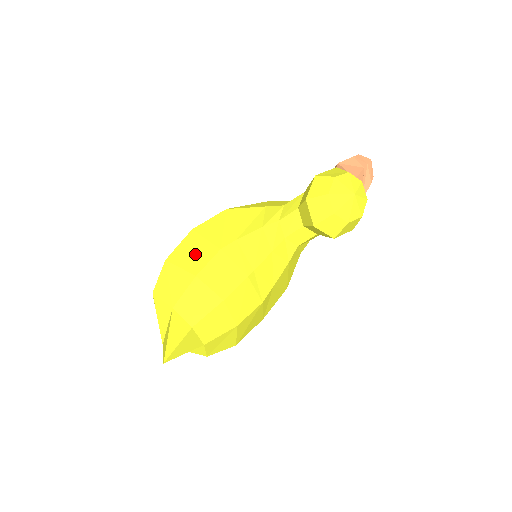
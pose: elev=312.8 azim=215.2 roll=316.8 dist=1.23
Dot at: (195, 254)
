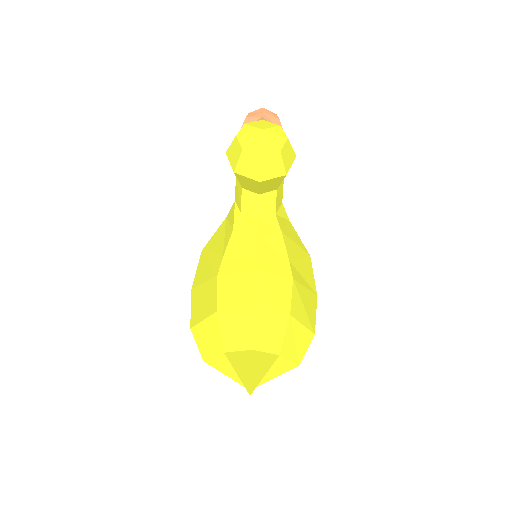
Dot at: (205, 300)
